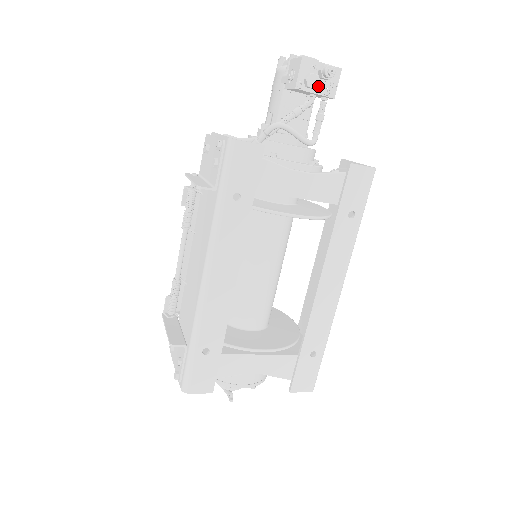
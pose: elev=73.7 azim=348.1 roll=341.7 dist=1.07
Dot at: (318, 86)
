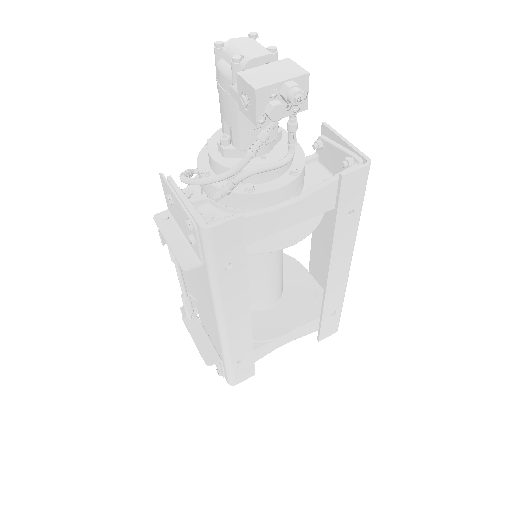
Dot at: (284, 108)
